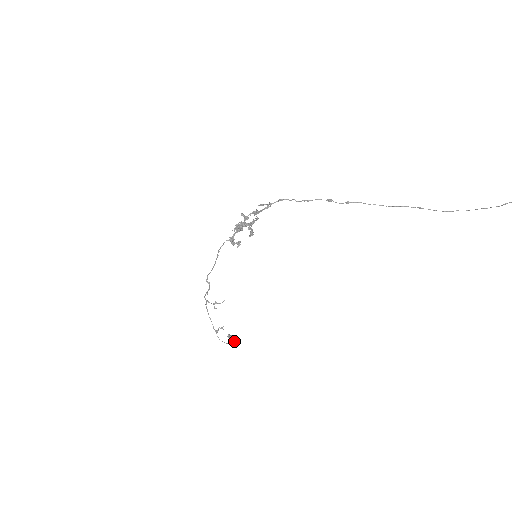
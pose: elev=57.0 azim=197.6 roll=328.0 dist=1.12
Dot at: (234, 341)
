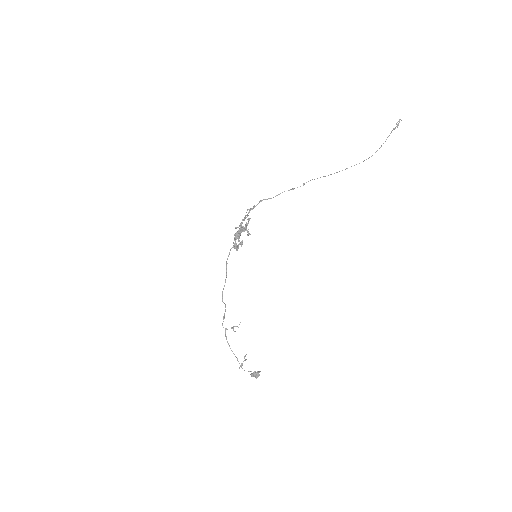
Dot at: occluded
